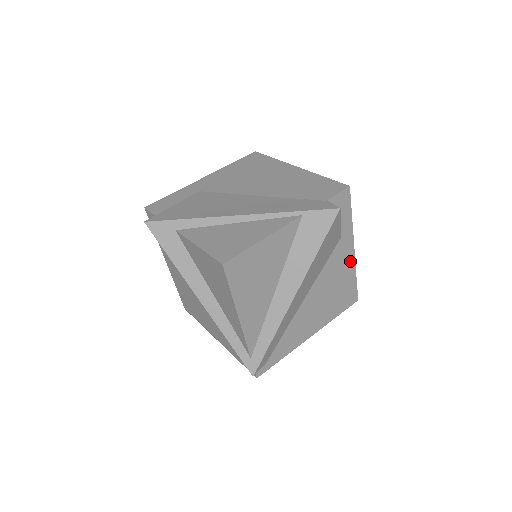
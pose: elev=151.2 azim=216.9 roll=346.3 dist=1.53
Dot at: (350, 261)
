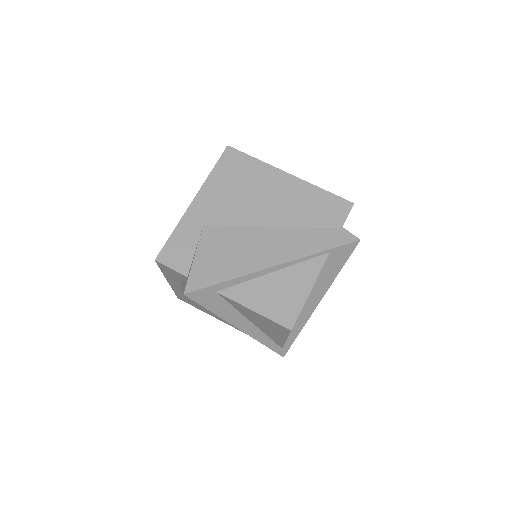
Dot at: occluded
